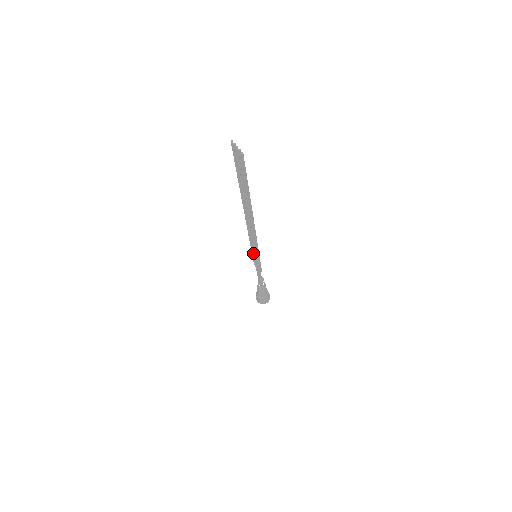
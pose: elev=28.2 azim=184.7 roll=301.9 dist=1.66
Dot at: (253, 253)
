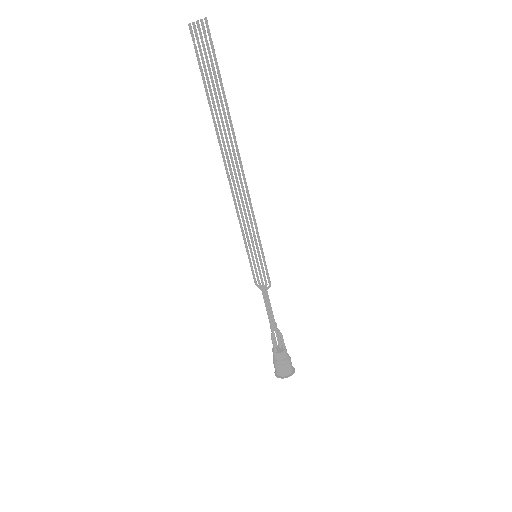
Dot at: (251, 254)
